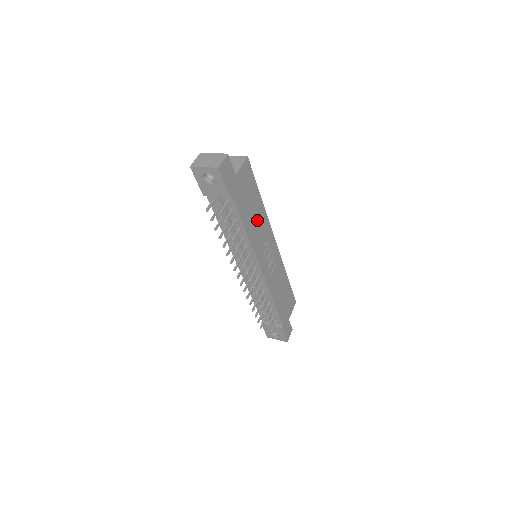
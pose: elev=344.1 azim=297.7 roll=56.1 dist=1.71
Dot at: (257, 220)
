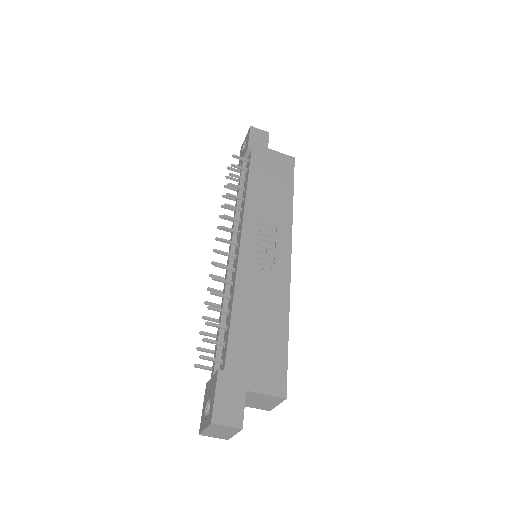
Dot at: (272, 201)
